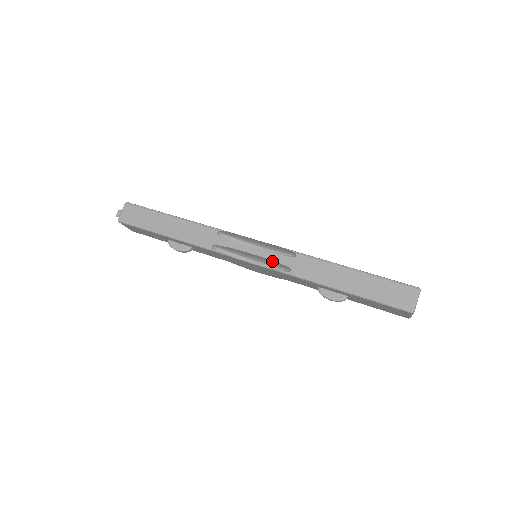
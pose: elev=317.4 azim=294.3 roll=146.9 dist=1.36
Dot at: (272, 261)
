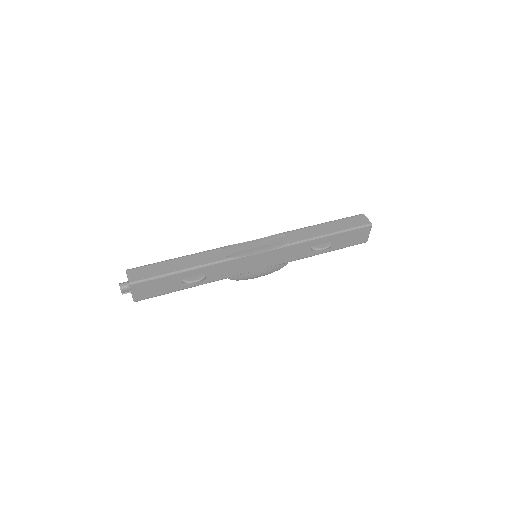
Dot at: (274, 245)
